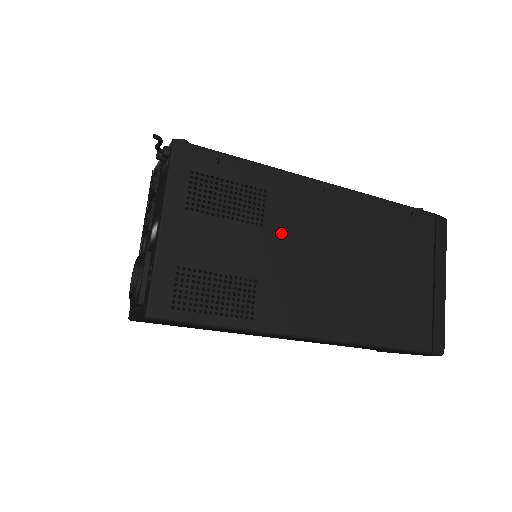
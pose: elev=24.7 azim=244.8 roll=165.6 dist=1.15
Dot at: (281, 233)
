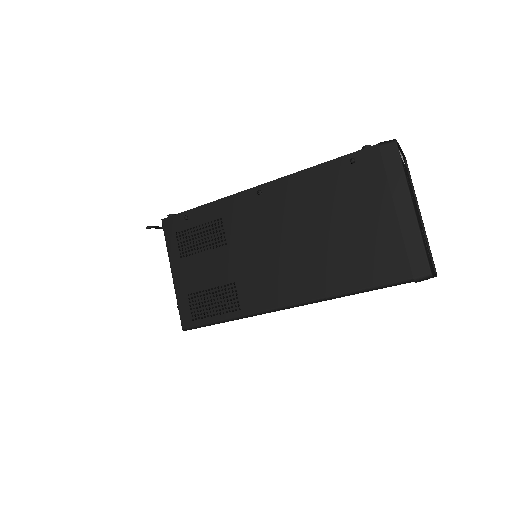
Dot at: (240, 242)
